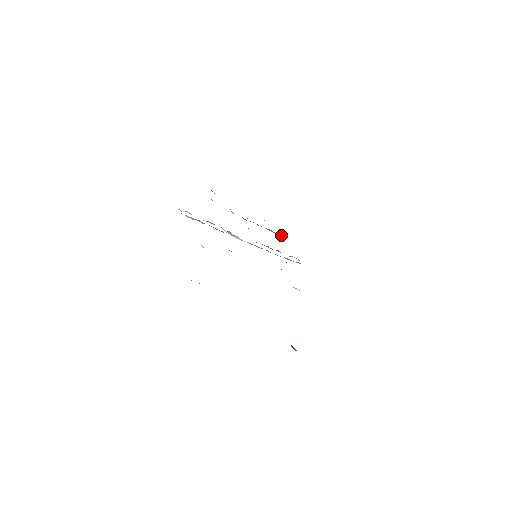
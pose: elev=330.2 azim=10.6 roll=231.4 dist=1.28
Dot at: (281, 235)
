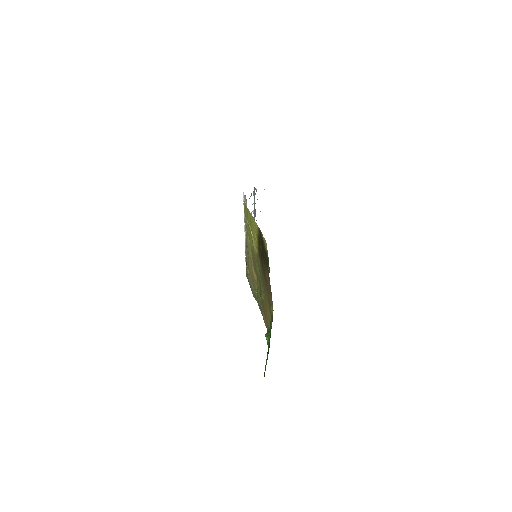
Dot at: occluded
